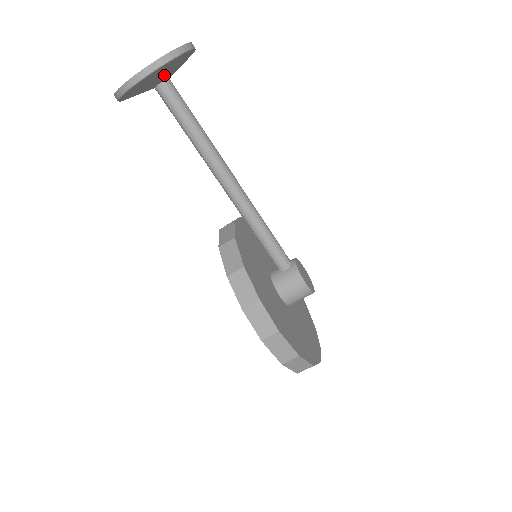
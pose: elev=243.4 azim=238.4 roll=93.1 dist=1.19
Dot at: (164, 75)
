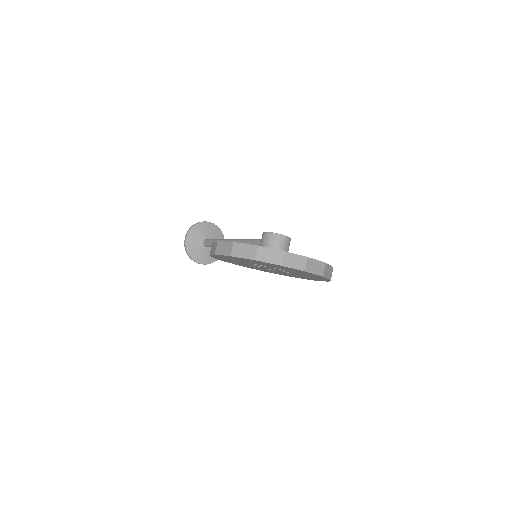
Dot at: (200, 236)
